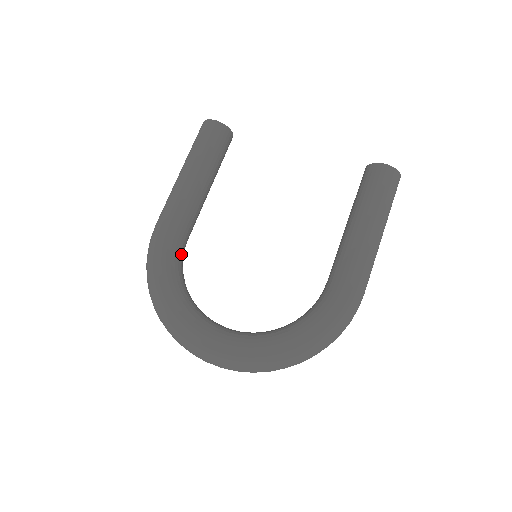
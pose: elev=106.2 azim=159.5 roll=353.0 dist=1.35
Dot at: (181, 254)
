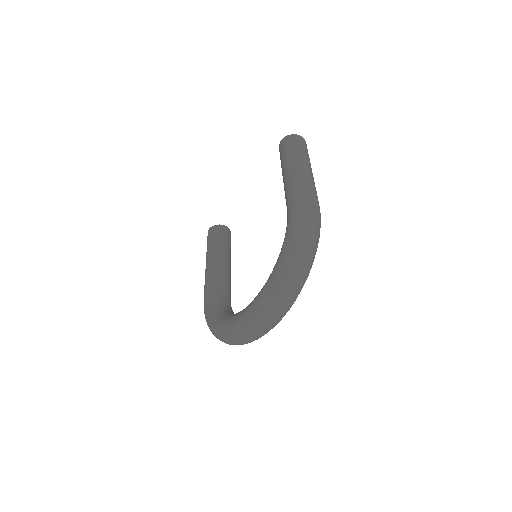
Dot at: (222, 301)
